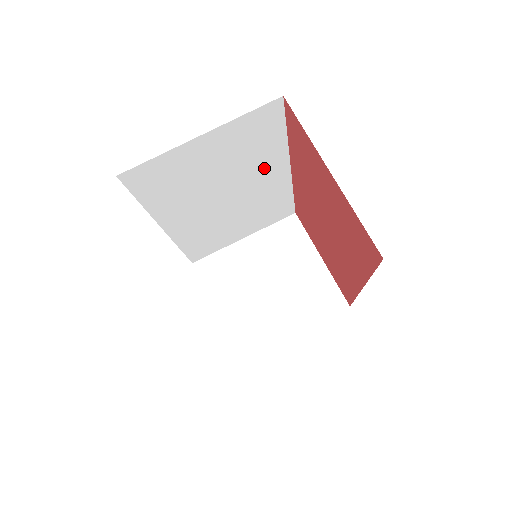
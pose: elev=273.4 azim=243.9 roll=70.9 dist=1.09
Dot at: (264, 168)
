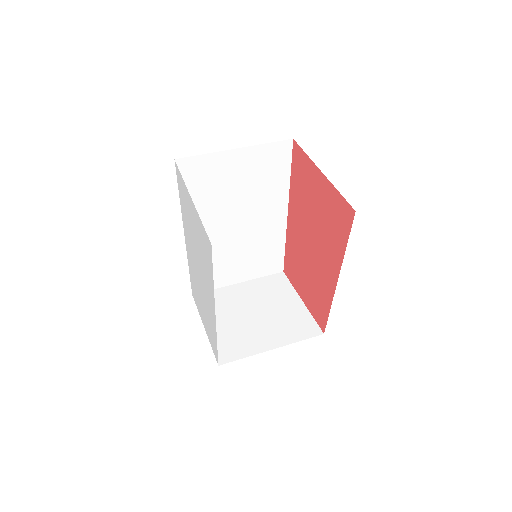
Dot at: (269, 204)
